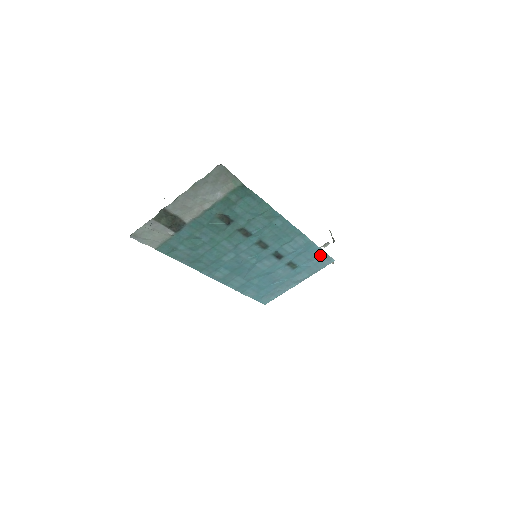
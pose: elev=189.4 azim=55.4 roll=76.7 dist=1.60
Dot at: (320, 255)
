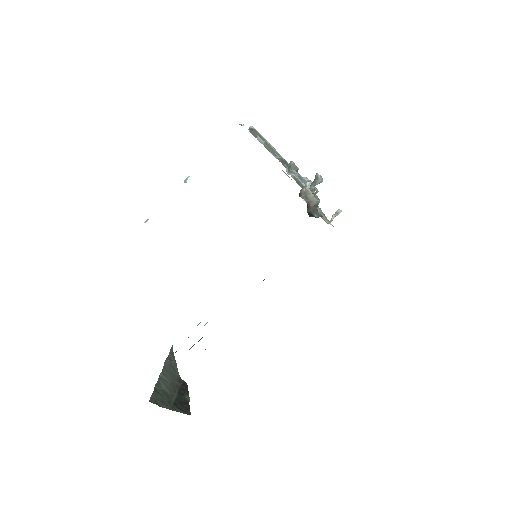
Dot at: occluded
